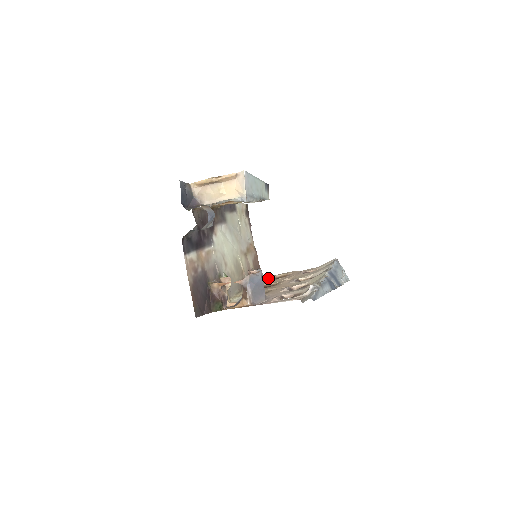
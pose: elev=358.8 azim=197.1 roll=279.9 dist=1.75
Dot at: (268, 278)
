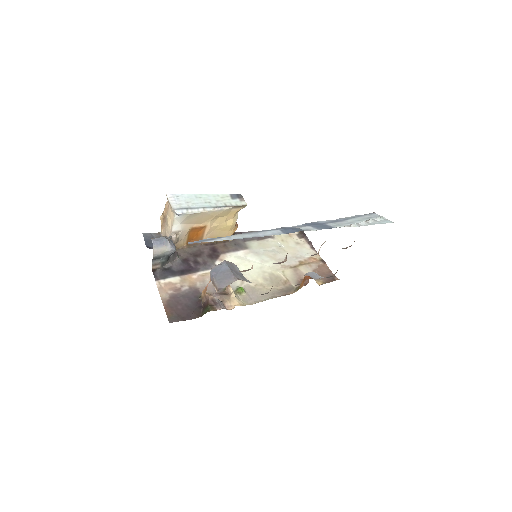
Dot at: (329, 277)
